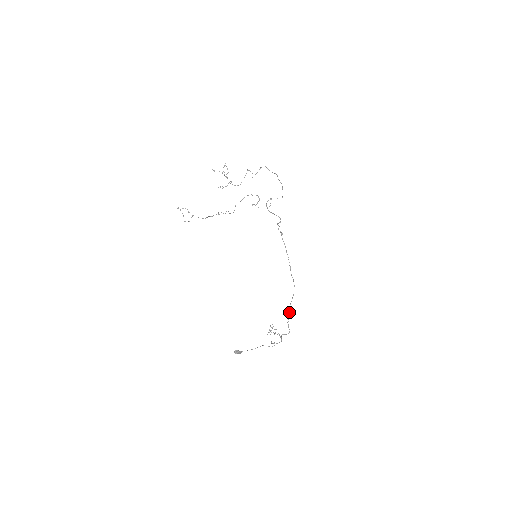
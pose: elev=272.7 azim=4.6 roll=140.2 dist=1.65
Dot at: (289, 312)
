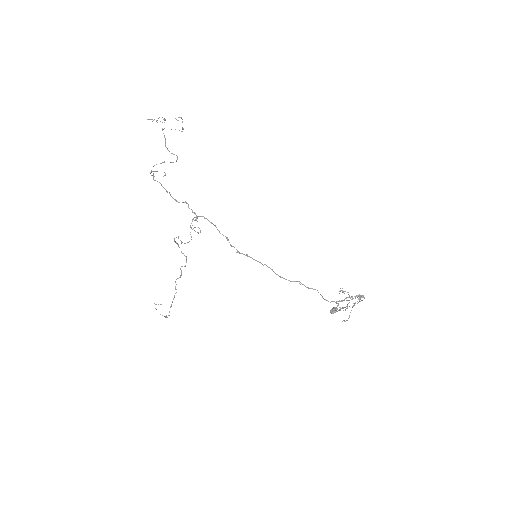
Dot at: (332, 301)
